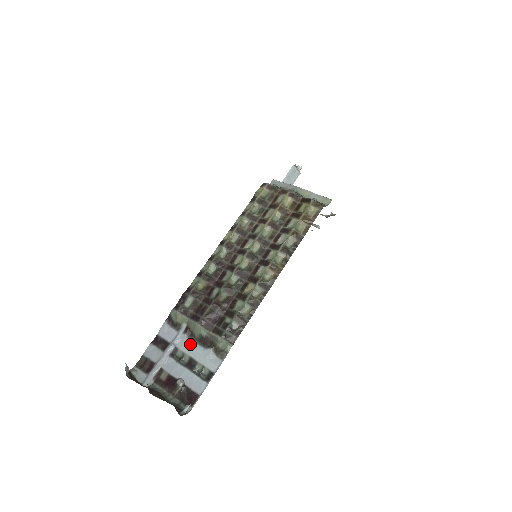
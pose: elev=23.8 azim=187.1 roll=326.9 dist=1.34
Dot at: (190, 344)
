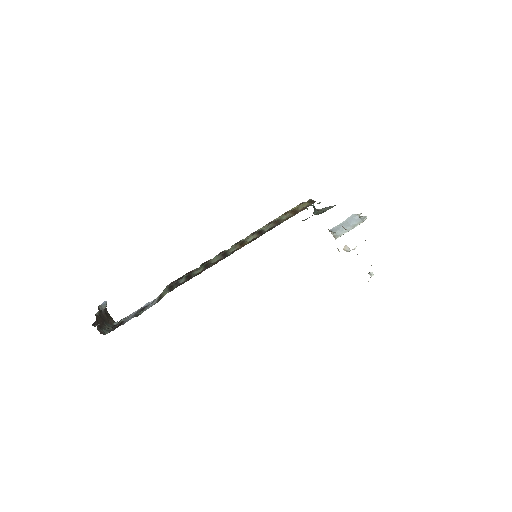
Dot at: (154, 300)
